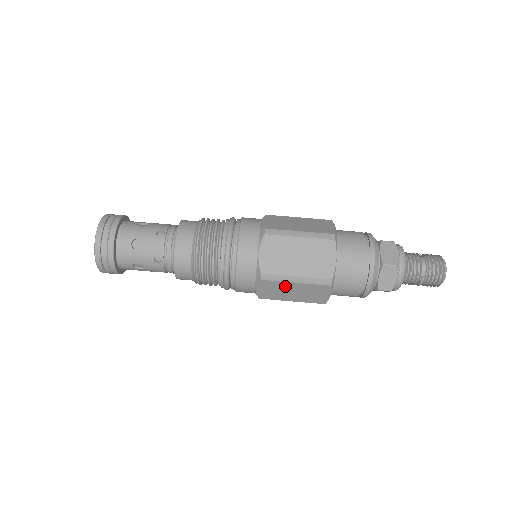
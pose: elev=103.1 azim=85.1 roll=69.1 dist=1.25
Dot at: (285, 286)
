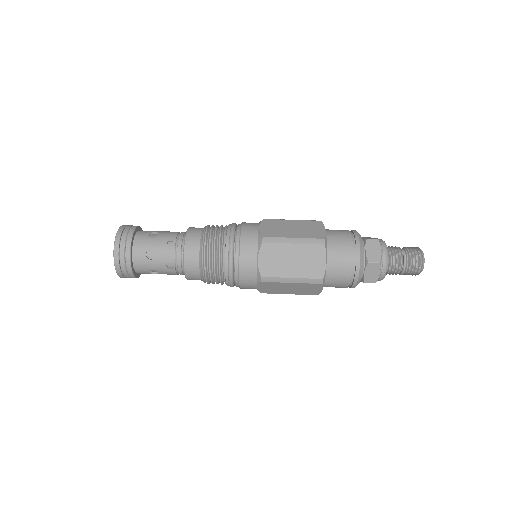
Dot at: (284, 251)
